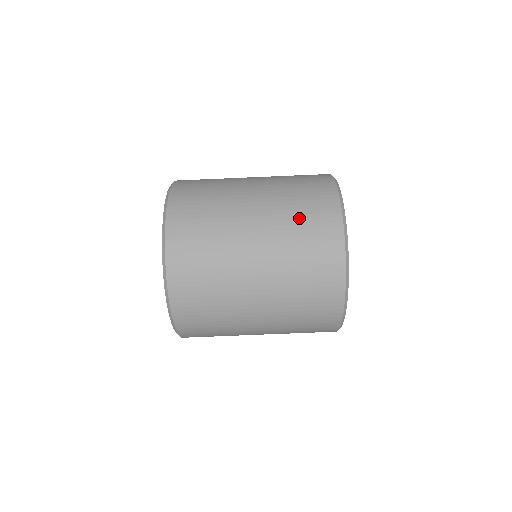
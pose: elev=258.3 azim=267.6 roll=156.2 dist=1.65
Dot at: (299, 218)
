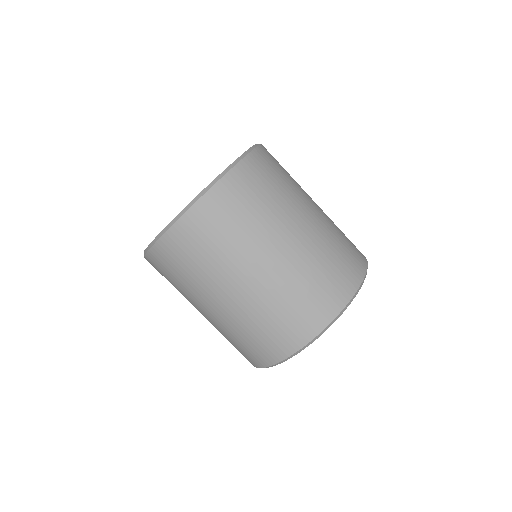
Dot at: (341, 241)
